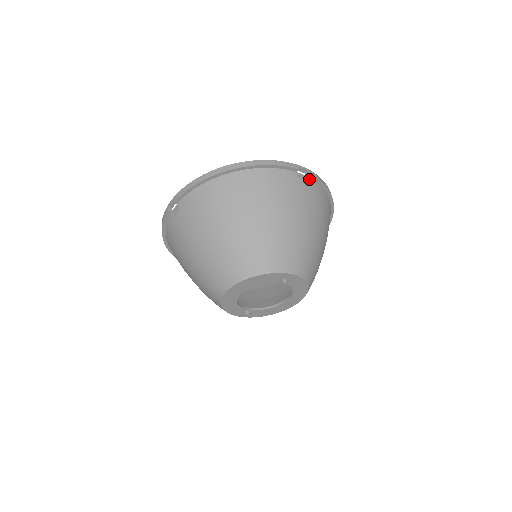
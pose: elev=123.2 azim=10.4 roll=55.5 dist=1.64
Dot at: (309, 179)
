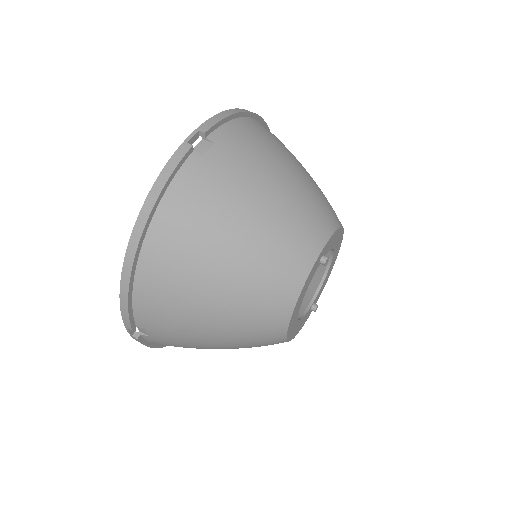
Dot at: (212, 136)
